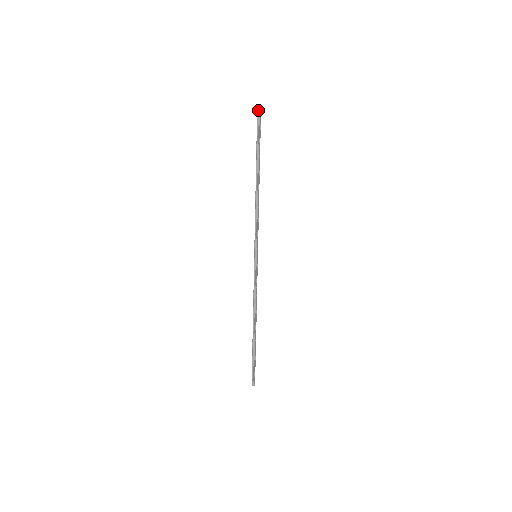
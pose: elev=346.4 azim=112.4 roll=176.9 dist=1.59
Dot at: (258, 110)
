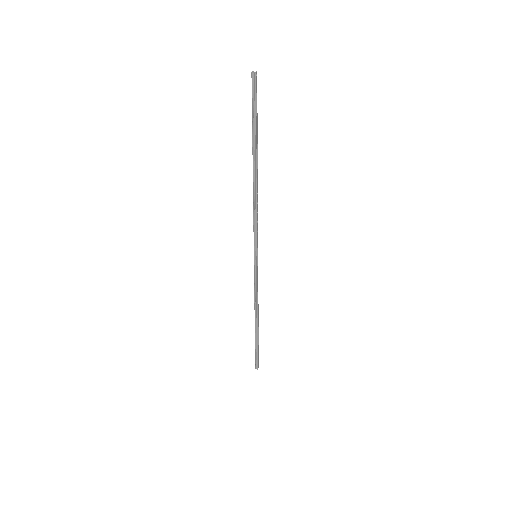
Dot at: (253, 72)
